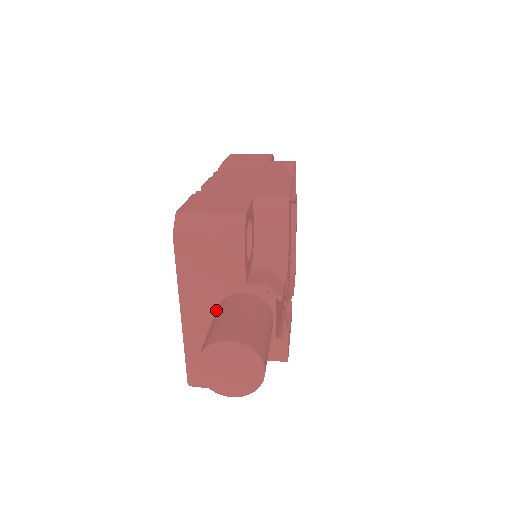
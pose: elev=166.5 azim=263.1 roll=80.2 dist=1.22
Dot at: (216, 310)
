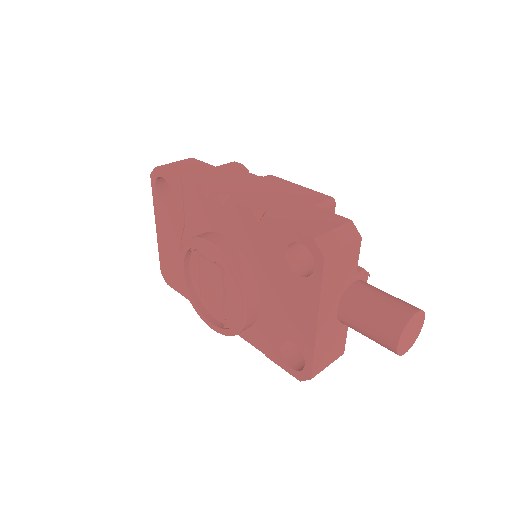
Dot at: (337, 305)
